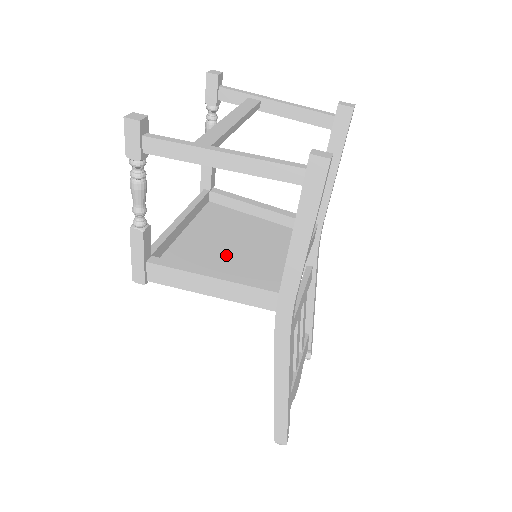
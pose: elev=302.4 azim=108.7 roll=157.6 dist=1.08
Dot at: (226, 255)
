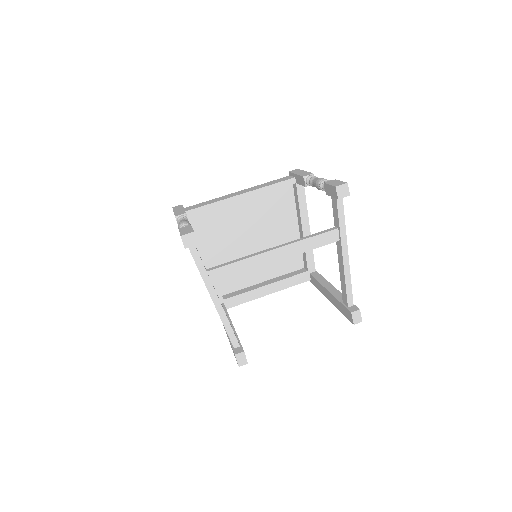
Dot at: (237, 244)
